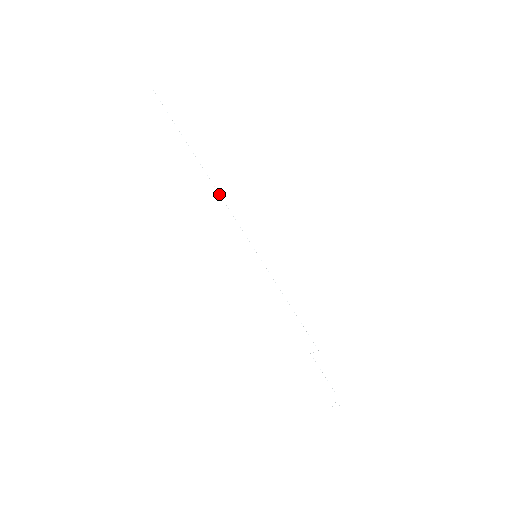
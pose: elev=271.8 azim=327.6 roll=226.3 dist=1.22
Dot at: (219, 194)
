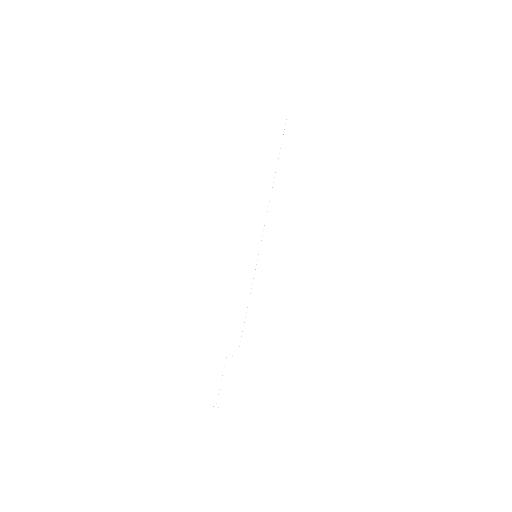
Dot at: occluded
